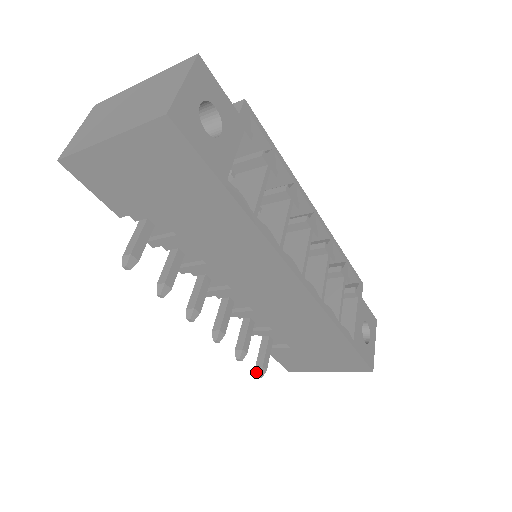
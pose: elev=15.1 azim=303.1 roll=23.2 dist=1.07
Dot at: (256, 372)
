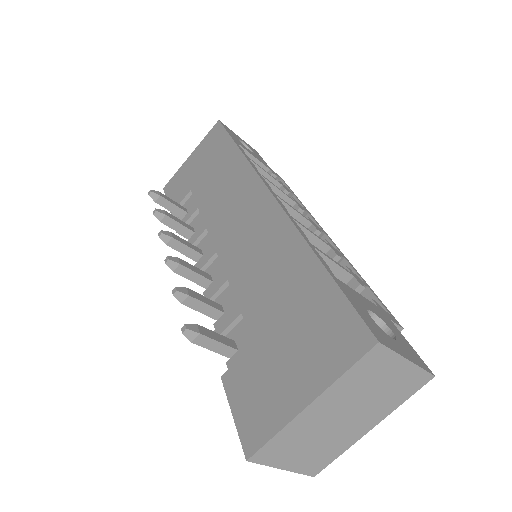
Dot at: occluded
